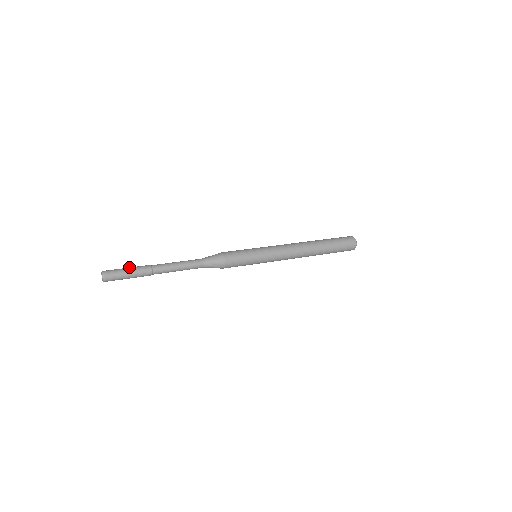
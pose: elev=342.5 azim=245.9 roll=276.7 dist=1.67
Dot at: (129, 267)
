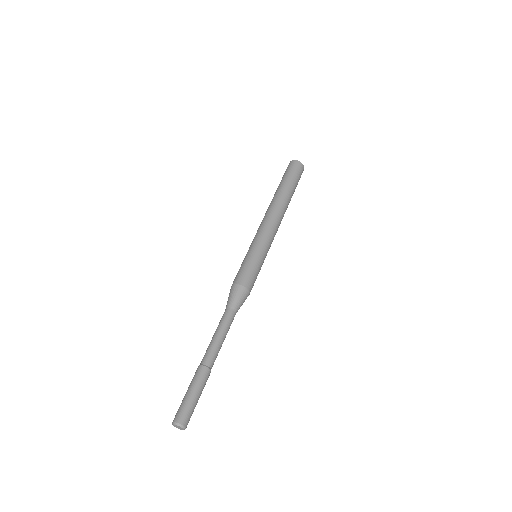
Dot at: (187, 390)
